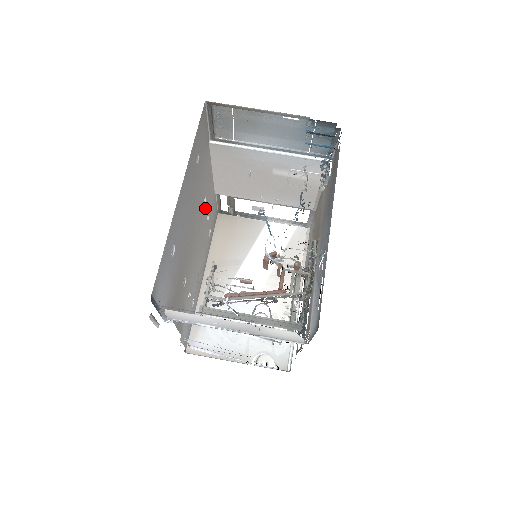
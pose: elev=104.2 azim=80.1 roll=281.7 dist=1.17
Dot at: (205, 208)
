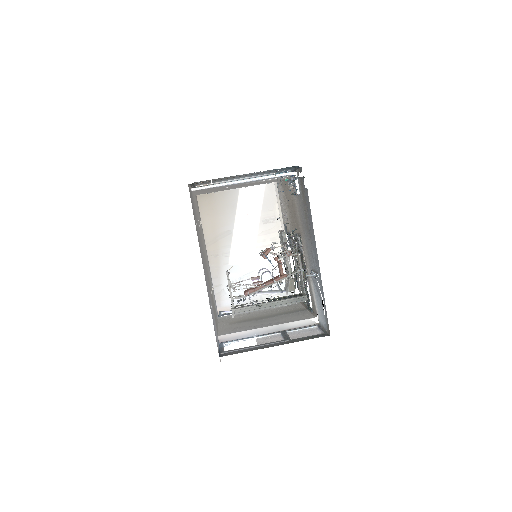
Dot at: (199, 224)
